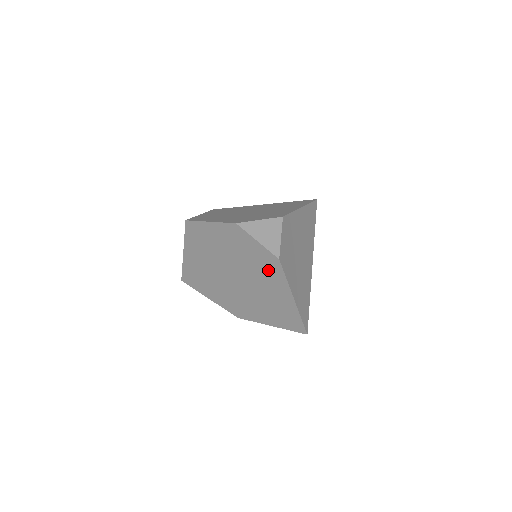
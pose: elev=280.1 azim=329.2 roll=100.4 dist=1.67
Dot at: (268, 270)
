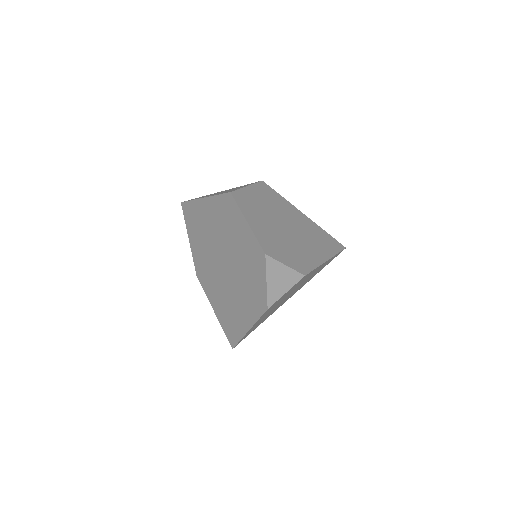
Dot at: (252, 299)
